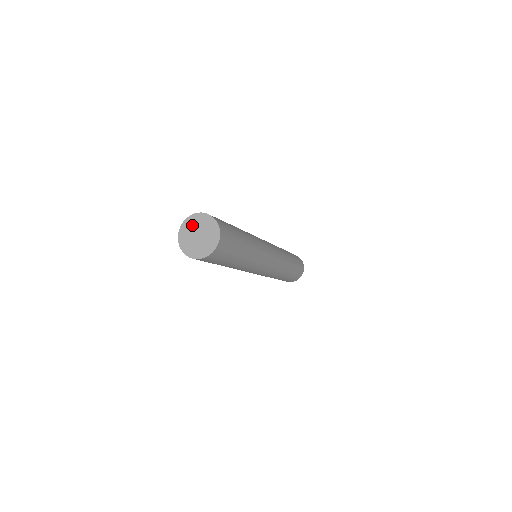
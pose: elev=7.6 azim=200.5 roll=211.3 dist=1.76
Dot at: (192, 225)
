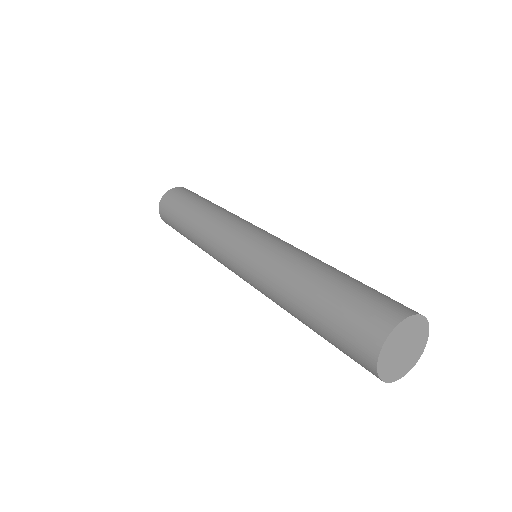
Dot at: (394, 345)
